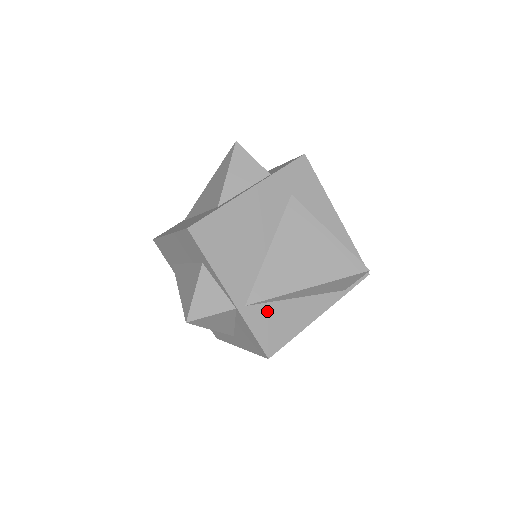
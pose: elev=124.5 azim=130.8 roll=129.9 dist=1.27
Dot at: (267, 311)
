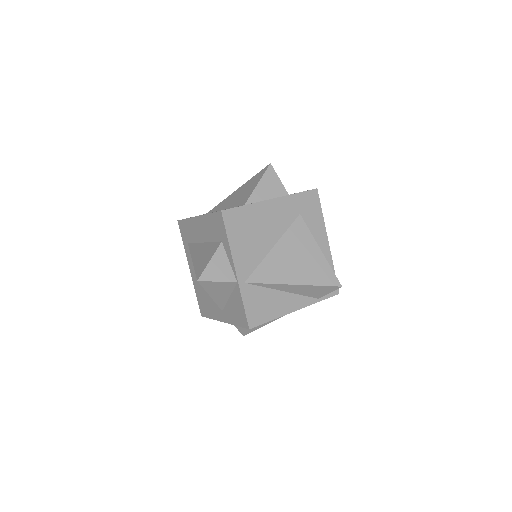
Dot at: (259, 293)
